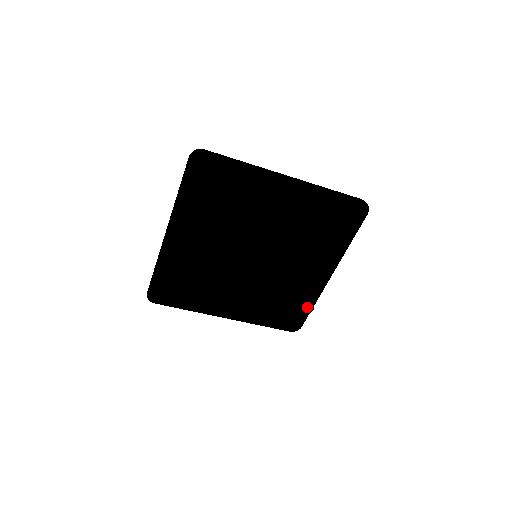
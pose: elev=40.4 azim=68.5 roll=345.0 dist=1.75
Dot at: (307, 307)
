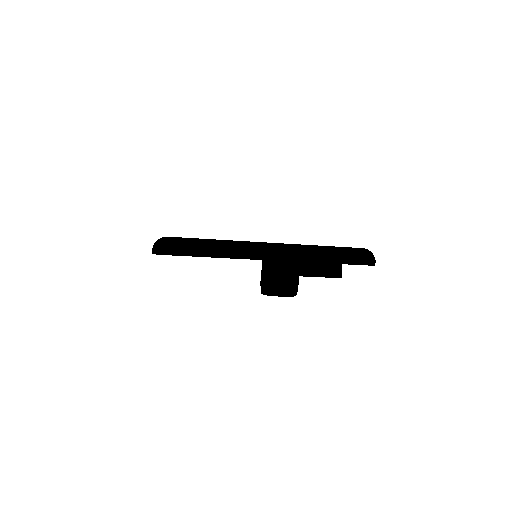
Dot at: occluded
